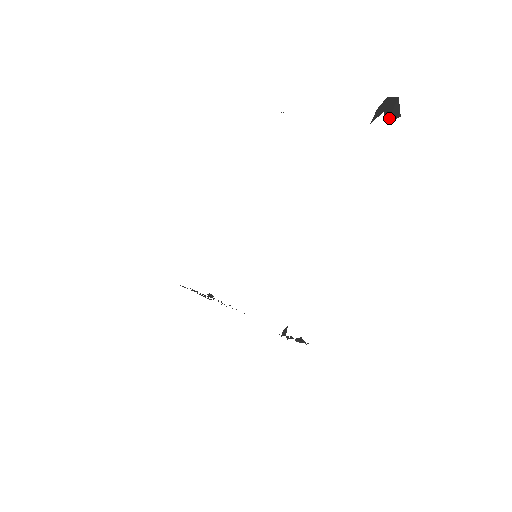
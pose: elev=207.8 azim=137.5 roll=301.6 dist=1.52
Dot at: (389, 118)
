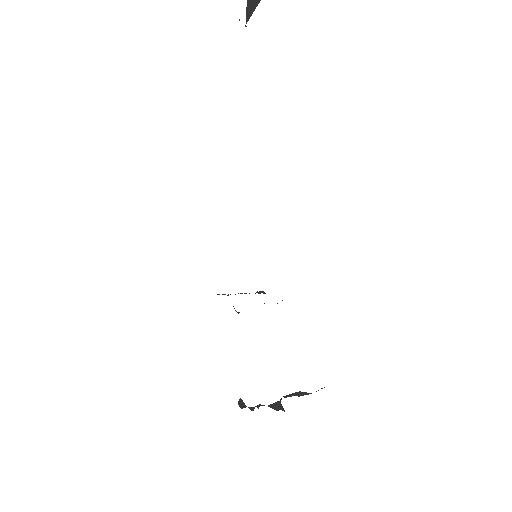
Dot at: out of frame
